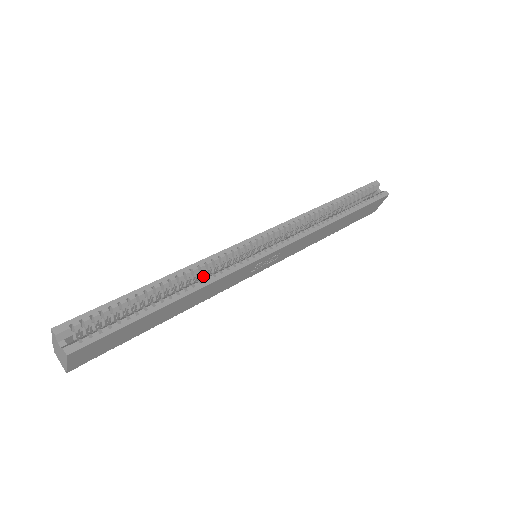
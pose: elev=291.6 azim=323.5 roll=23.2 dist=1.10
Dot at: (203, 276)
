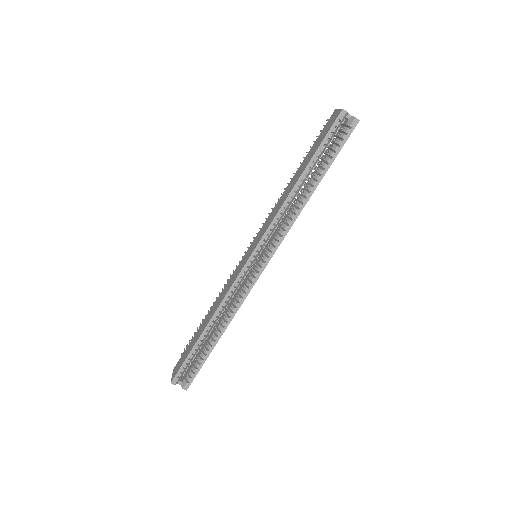
Dot at: (228, 301)
